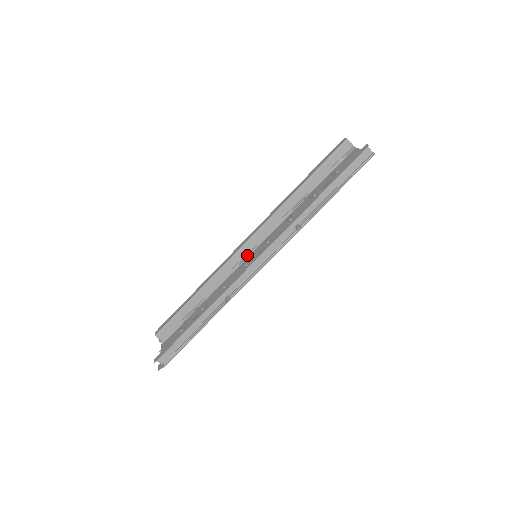
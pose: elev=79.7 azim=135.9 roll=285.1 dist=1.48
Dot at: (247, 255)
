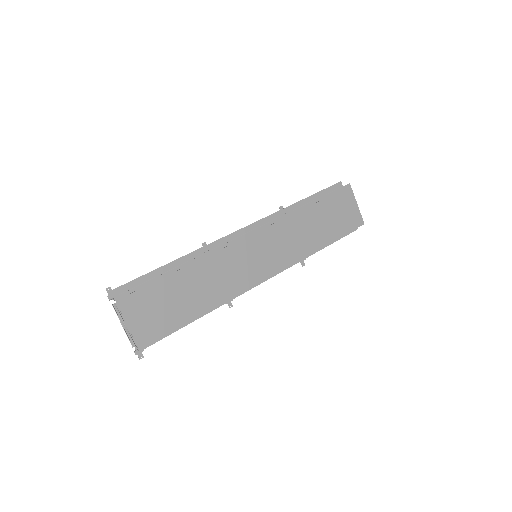
Dot at: (257, 277)
